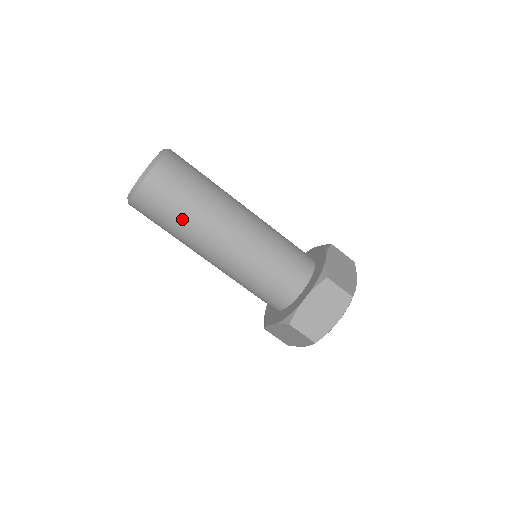
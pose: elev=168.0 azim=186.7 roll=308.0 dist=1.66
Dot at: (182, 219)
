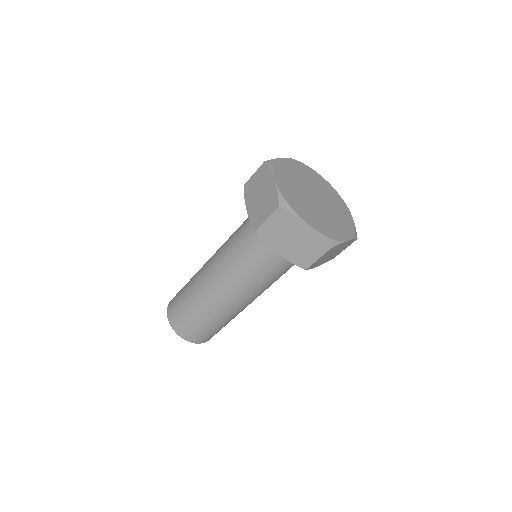
Dot at: (190, 301)
